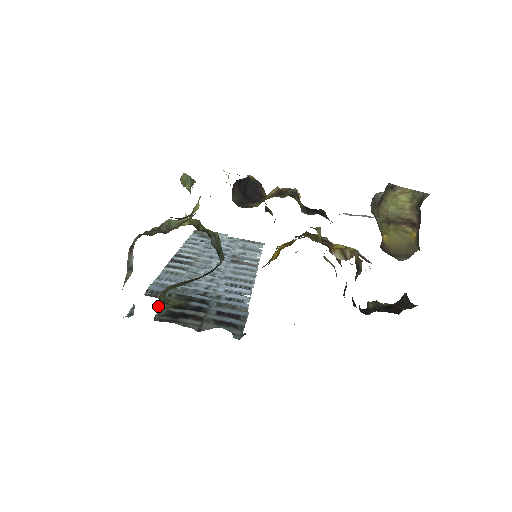
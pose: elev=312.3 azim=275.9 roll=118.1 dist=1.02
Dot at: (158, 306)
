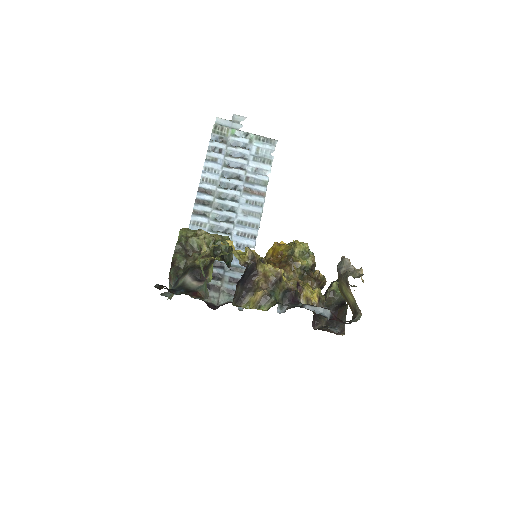
Dot at: occluded
